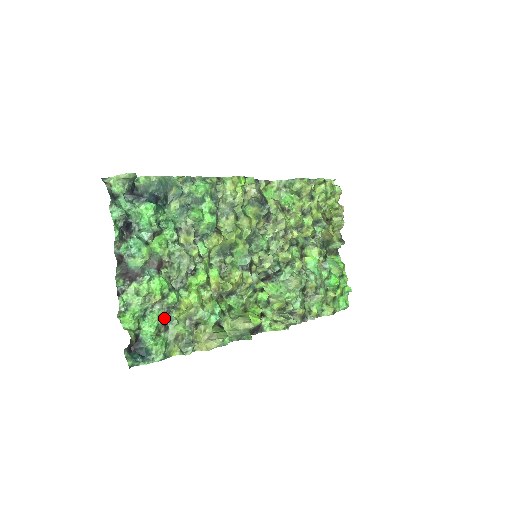
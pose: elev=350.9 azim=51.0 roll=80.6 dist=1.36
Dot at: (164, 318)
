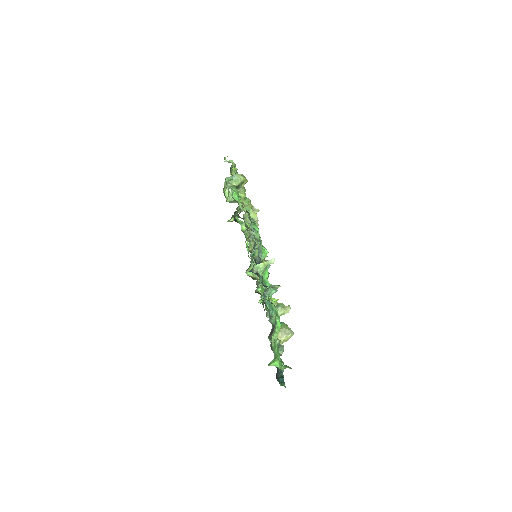
Dot at: occluded
